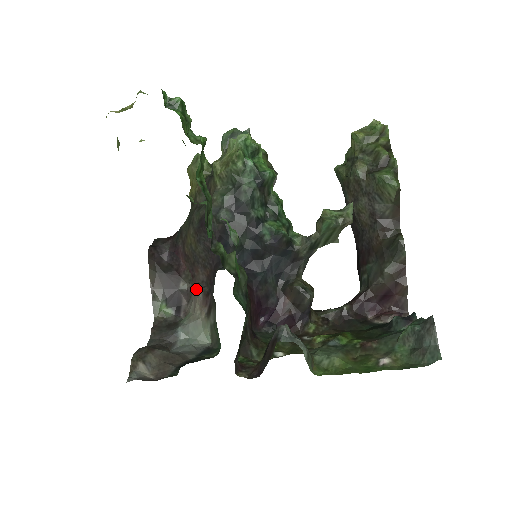
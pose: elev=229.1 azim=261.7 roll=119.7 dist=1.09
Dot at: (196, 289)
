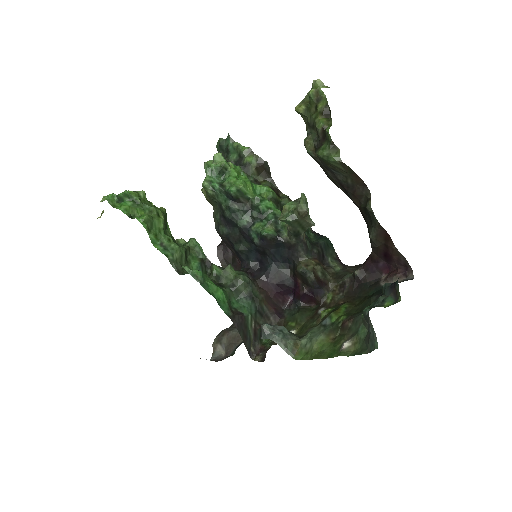
Dot at: occluded
